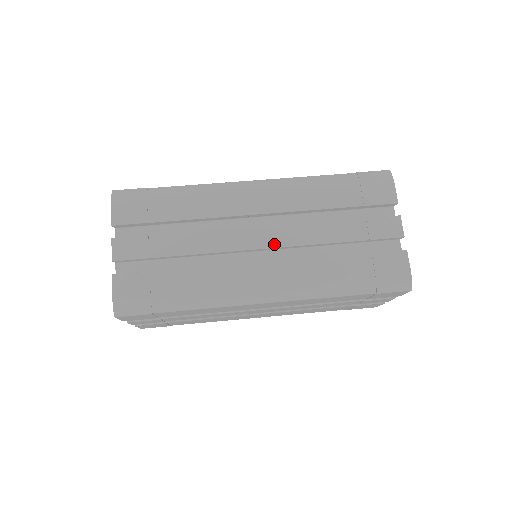
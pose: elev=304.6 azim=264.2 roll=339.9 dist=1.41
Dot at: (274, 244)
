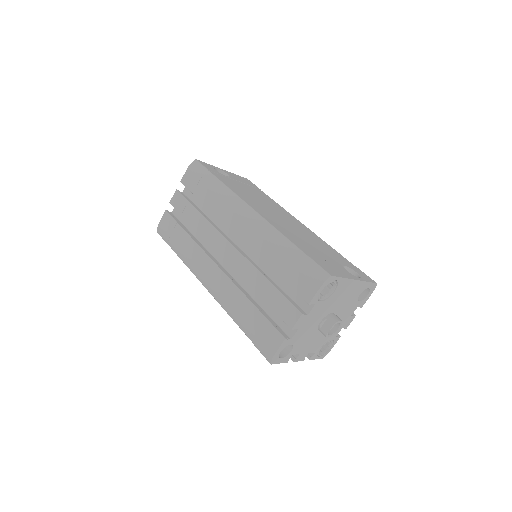
Dot at: (229, 260)
